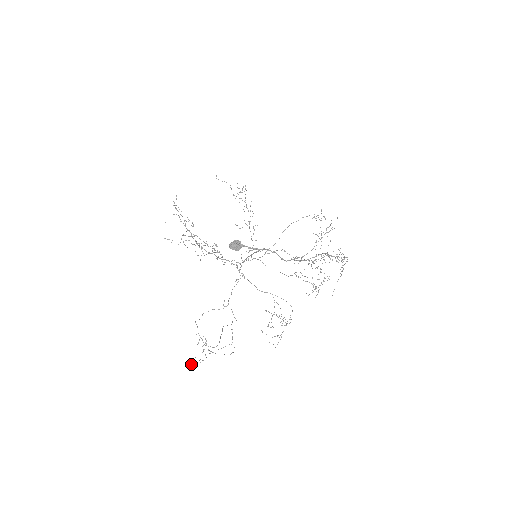
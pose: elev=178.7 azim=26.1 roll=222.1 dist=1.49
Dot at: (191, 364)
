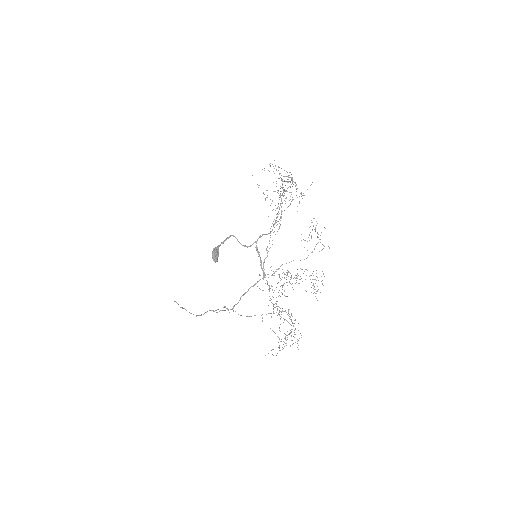
Dot at: occluded
